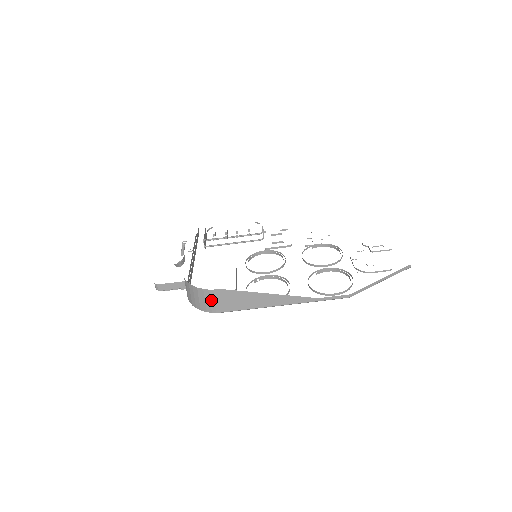
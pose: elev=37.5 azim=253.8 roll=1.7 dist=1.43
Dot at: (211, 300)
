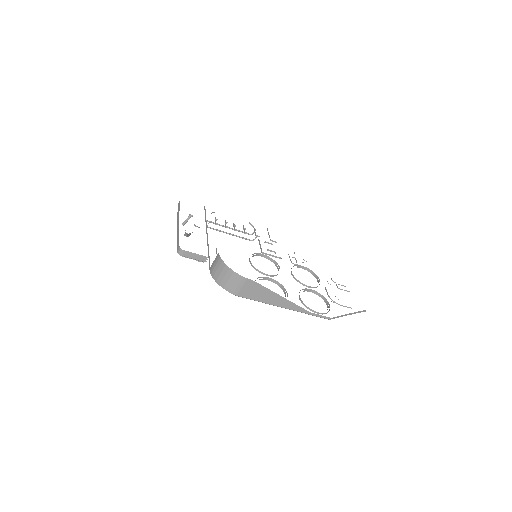
Dot at: (240, 285)
